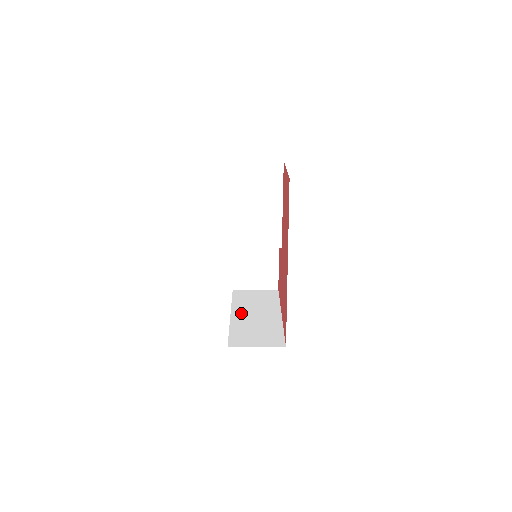
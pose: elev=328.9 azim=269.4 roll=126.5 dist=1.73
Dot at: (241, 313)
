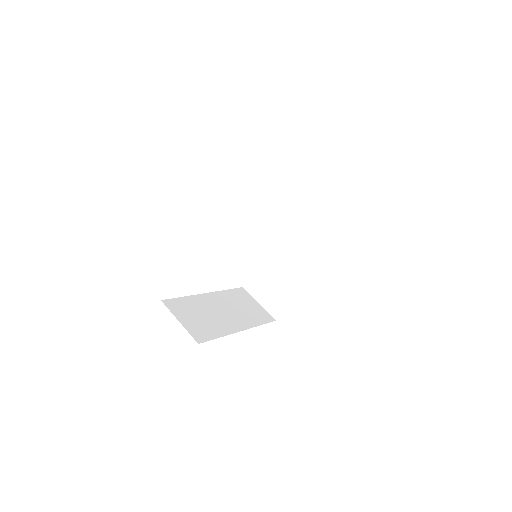
Dot at: (216, 300)
